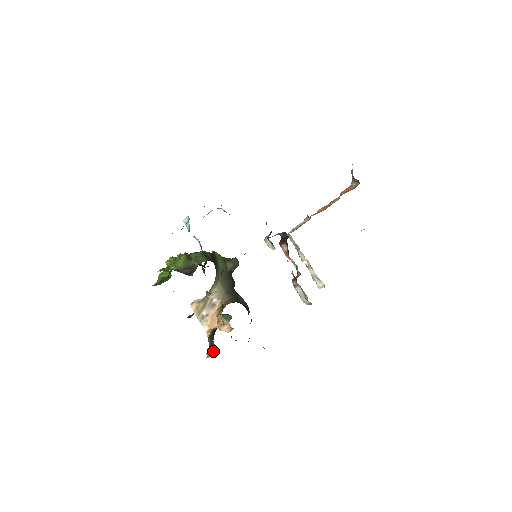
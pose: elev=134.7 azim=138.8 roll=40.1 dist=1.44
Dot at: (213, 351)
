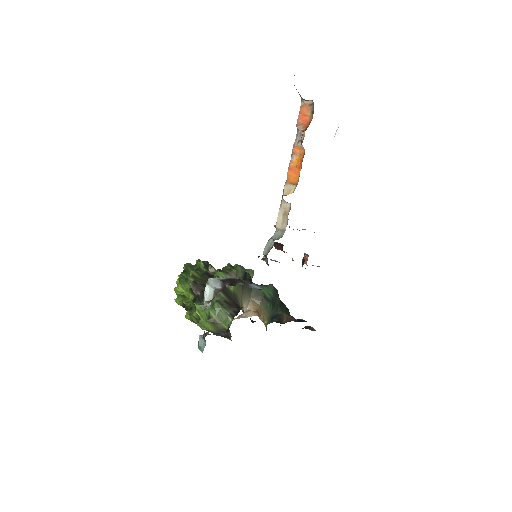
Dot at: occluded
